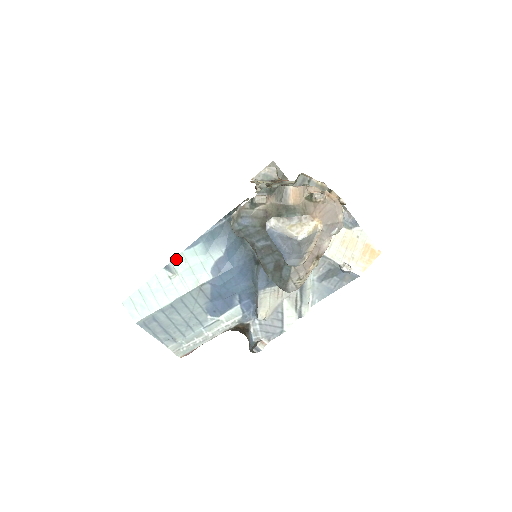
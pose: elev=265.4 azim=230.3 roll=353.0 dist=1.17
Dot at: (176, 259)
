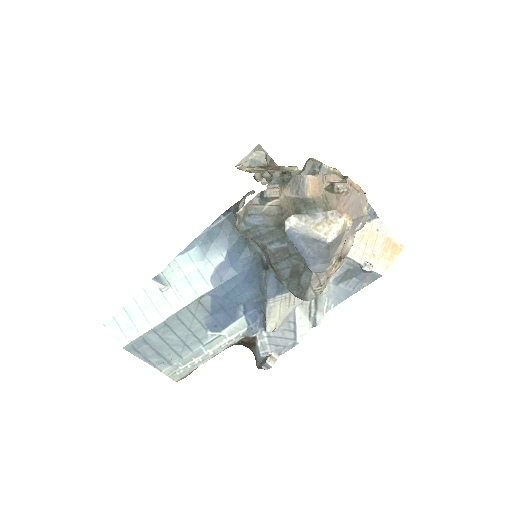
Dot at: (167, 268)
